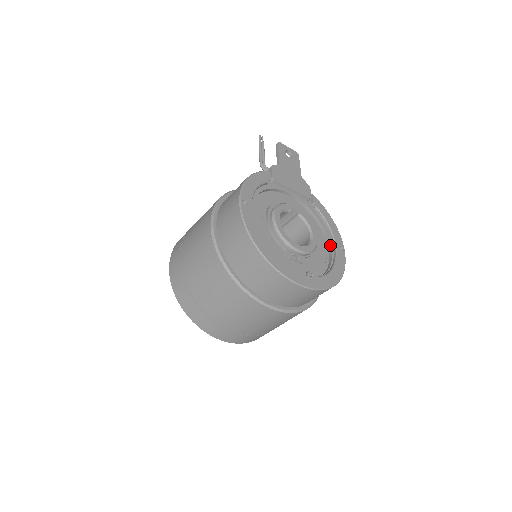
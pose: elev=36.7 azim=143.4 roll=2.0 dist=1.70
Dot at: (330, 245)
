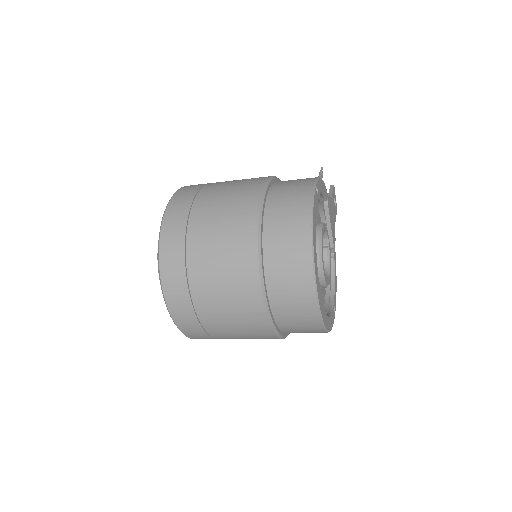
Dot at: (329, 298)
